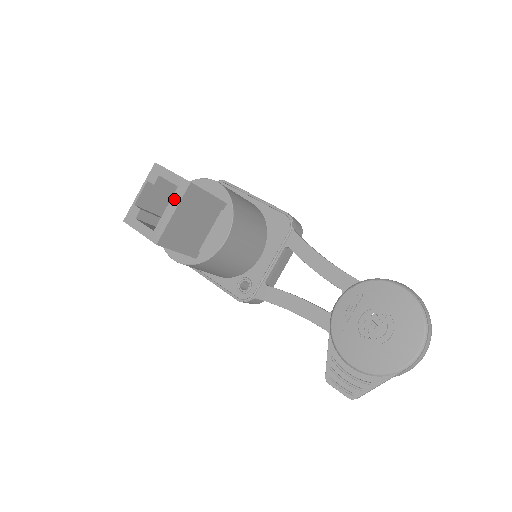
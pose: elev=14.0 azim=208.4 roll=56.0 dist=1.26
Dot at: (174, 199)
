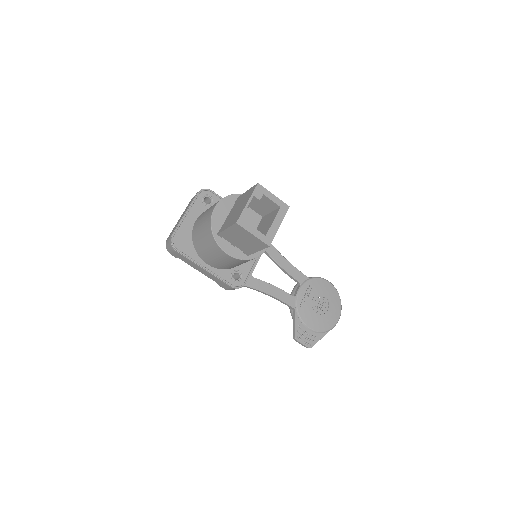
Dot at: (279, 216)
